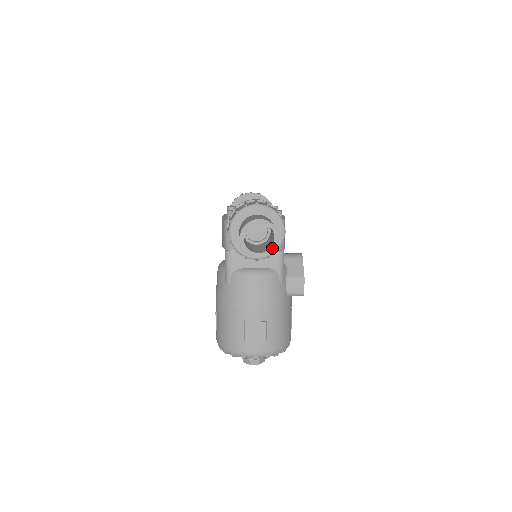
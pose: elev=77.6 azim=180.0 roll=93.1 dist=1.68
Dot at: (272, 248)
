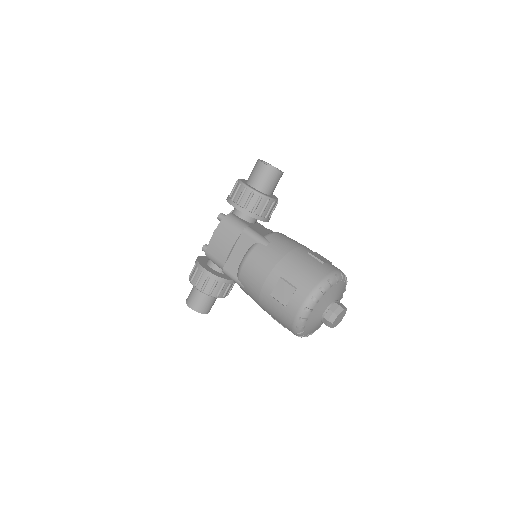
Dot at: (281, 171)
